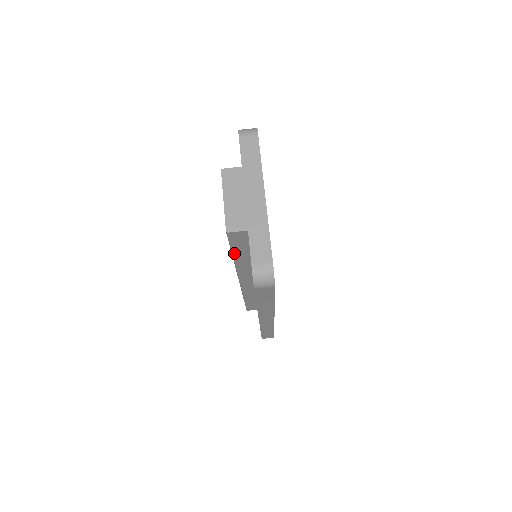
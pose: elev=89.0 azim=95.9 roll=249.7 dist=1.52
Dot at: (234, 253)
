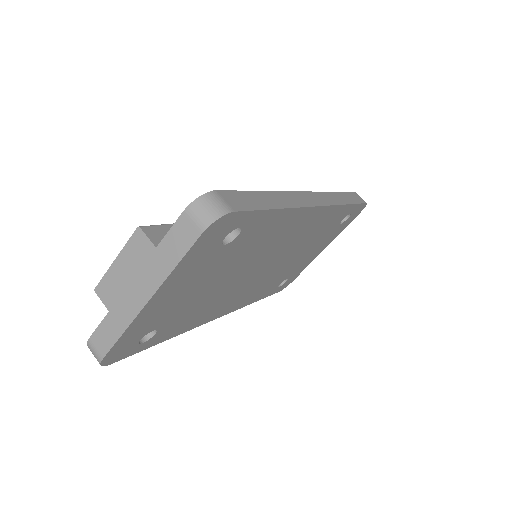
Dot at: occluded
